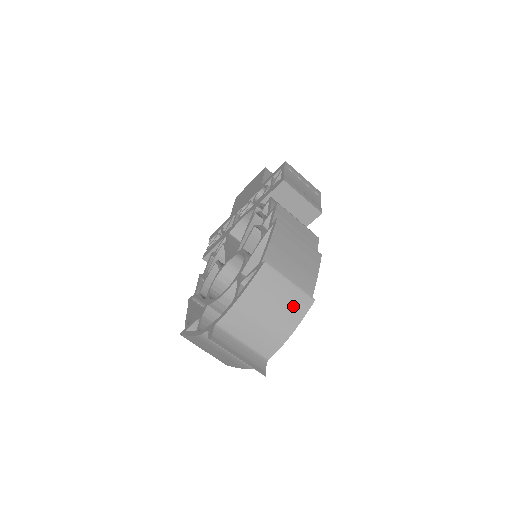
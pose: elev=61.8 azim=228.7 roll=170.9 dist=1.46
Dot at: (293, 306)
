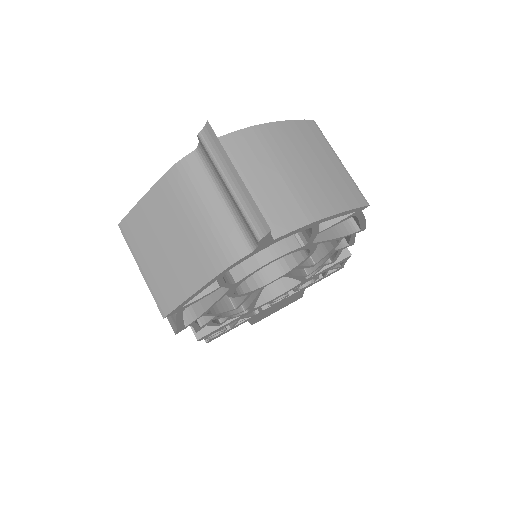
Dot at: (339, 186)
